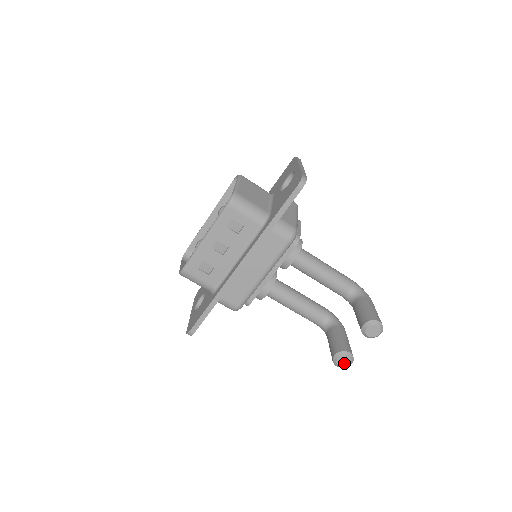
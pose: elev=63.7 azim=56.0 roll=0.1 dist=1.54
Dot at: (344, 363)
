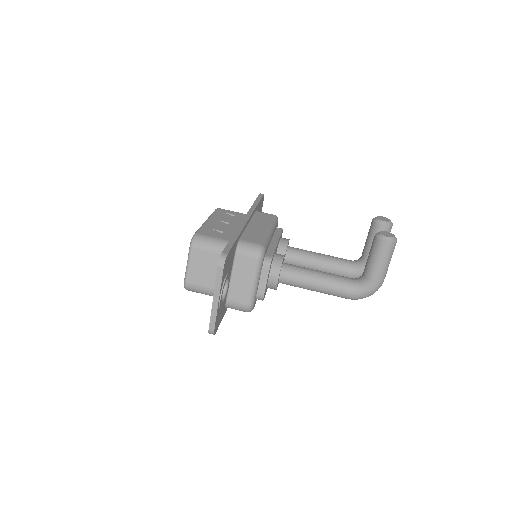
Dot at: (389, 235)
